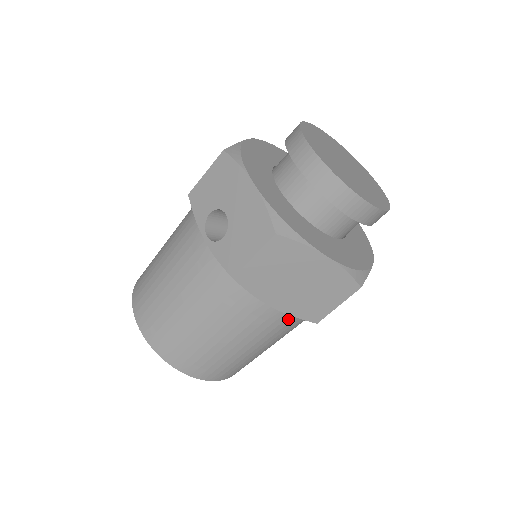
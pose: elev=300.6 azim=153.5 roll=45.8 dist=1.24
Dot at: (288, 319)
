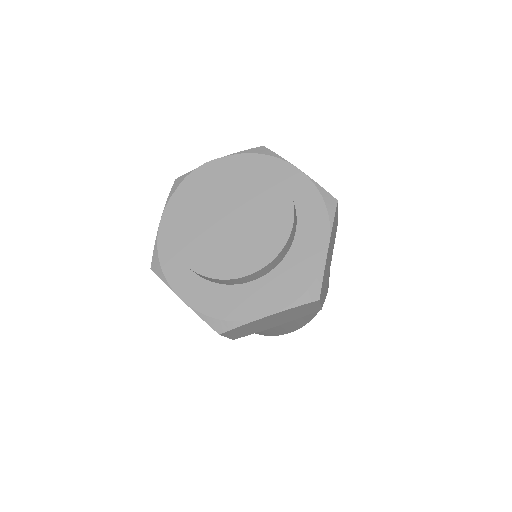
Dot at: occluded
